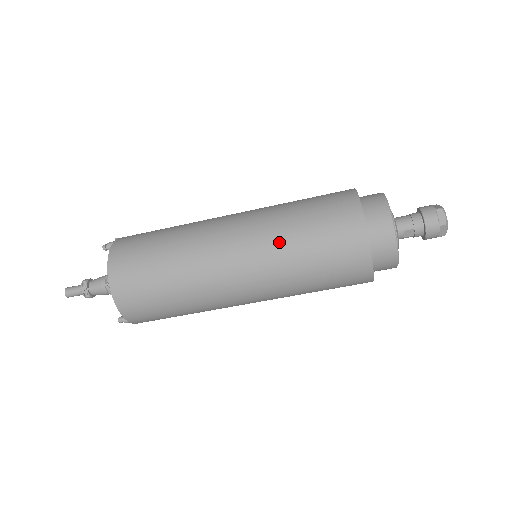
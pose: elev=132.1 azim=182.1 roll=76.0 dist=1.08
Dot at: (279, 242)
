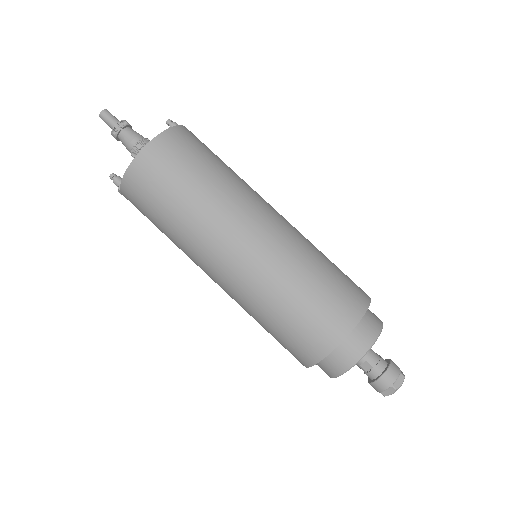
Dot at: (292, 264)
